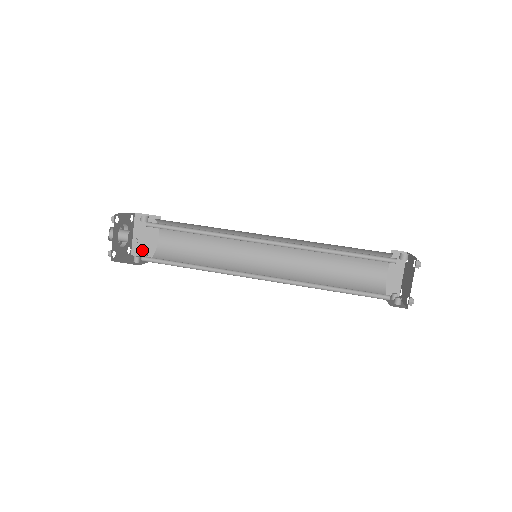
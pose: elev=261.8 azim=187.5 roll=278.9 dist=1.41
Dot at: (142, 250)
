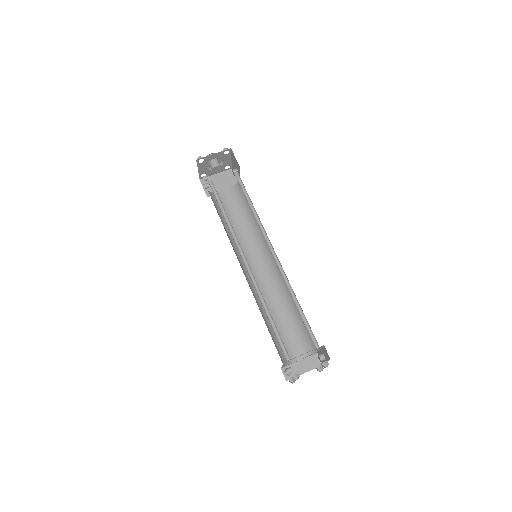
Dot at: occluded
